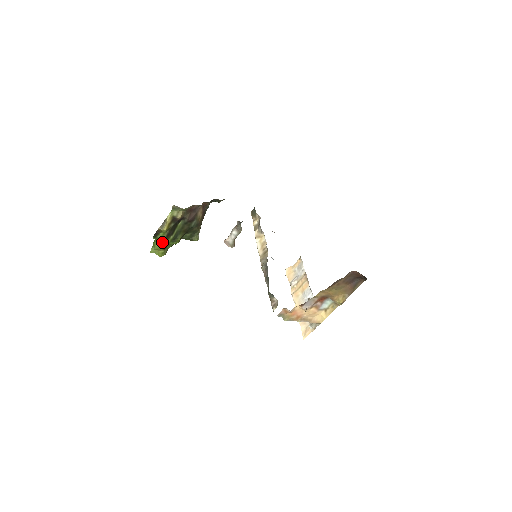
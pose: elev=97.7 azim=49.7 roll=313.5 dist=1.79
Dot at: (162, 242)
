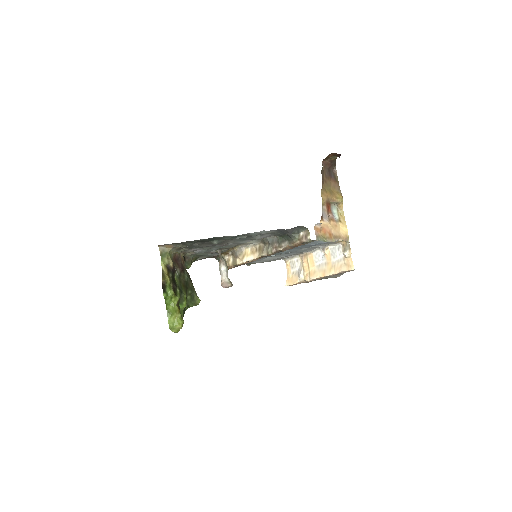
Dot at: (173, 300)
